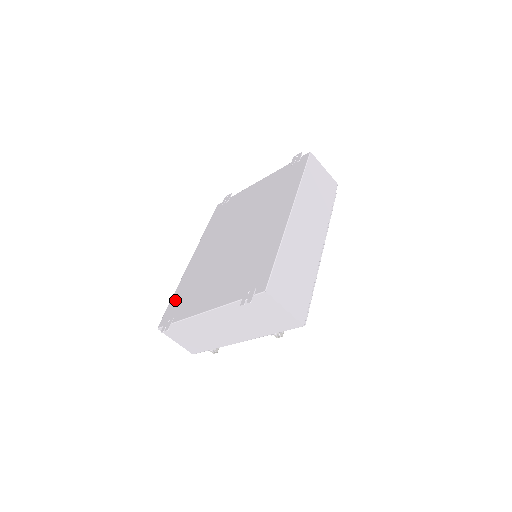
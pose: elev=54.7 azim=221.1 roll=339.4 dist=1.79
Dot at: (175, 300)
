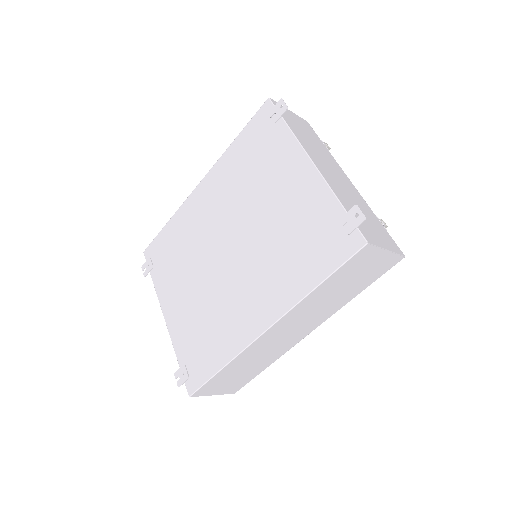
Dot at: (163, 238)
